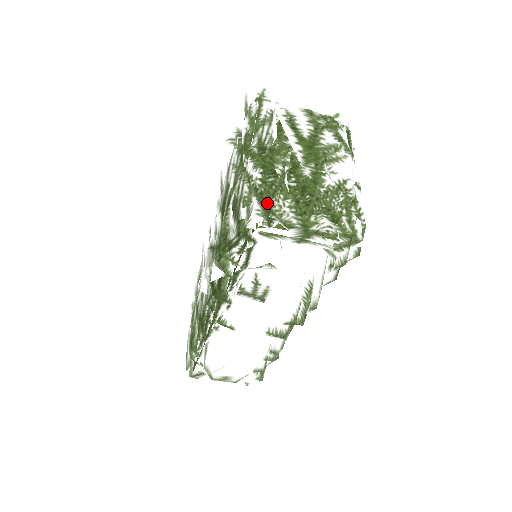
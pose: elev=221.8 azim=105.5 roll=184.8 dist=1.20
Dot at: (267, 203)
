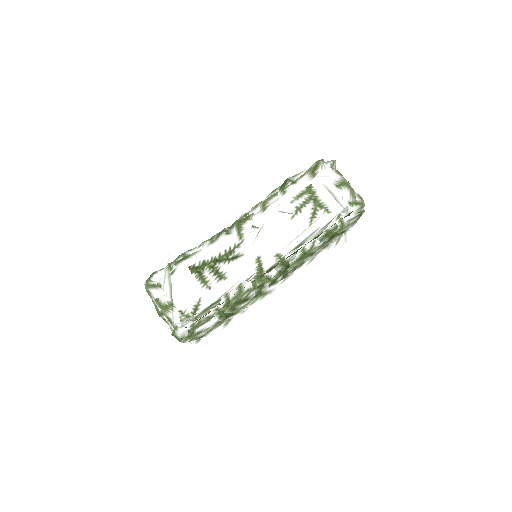
Dot at: (335, 162)
